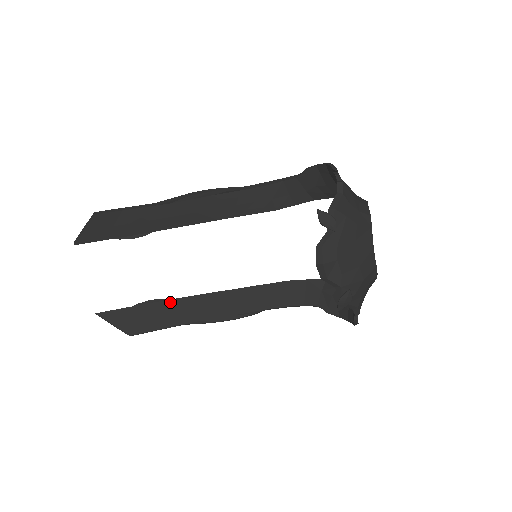
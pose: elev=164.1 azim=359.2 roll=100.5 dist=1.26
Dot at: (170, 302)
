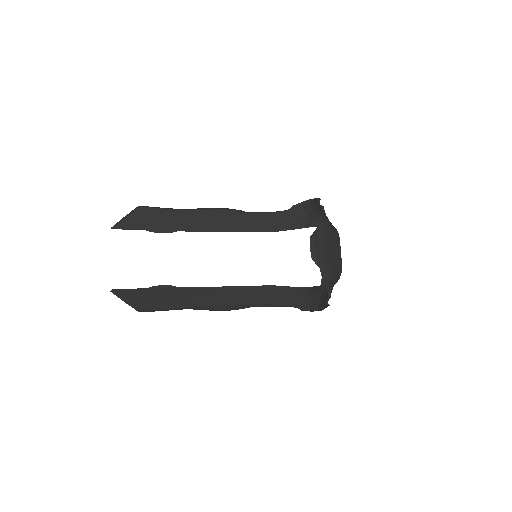
Dot at: (179, 289)
